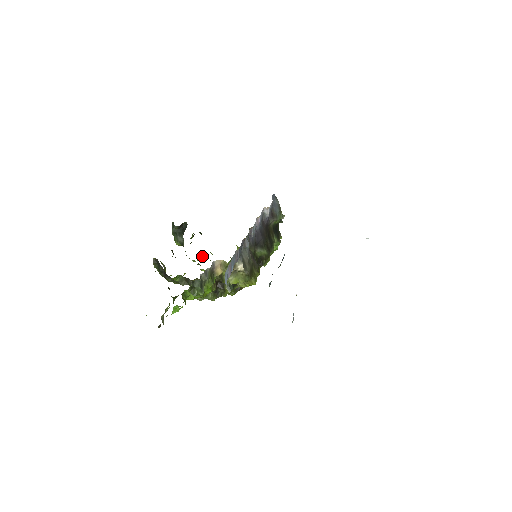
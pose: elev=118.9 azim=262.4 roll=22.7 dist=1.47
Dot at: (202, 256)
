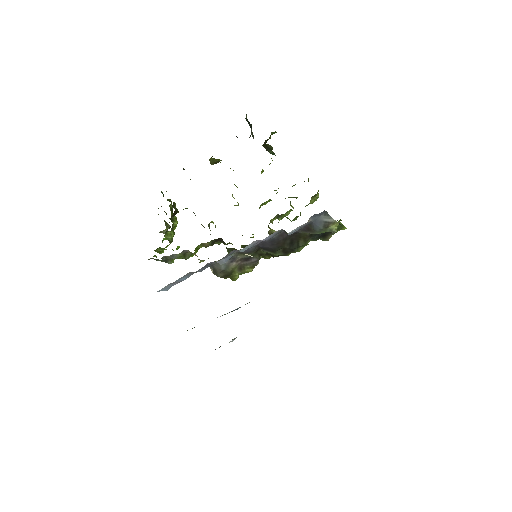
Dot at: occluded
